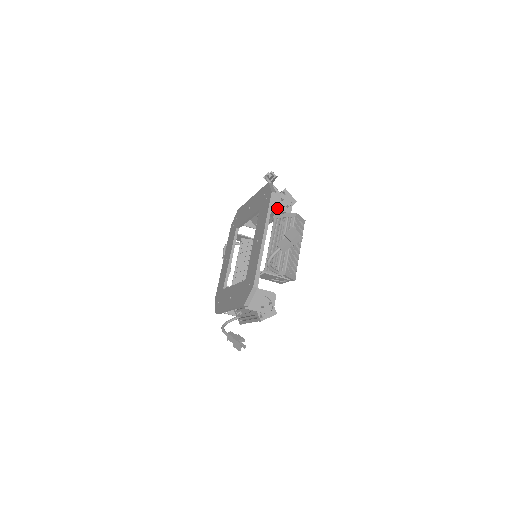
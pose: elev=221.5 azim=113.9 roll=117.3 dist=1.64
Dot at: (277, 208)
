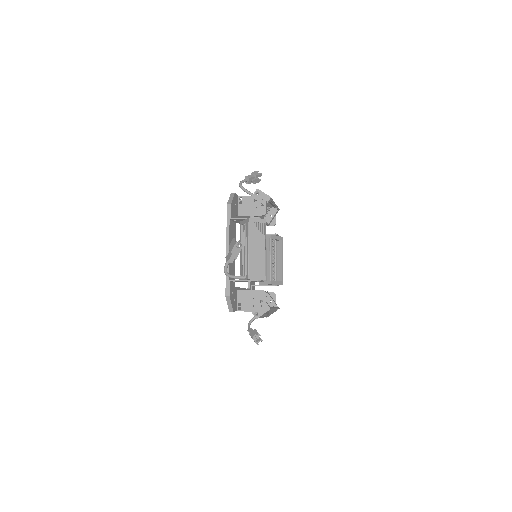
Dot at: (235, 218)
